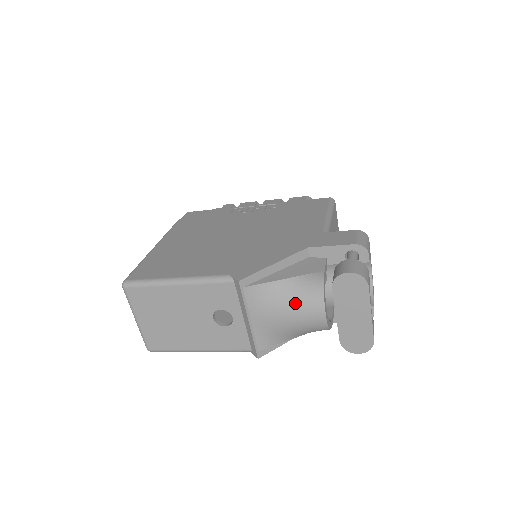
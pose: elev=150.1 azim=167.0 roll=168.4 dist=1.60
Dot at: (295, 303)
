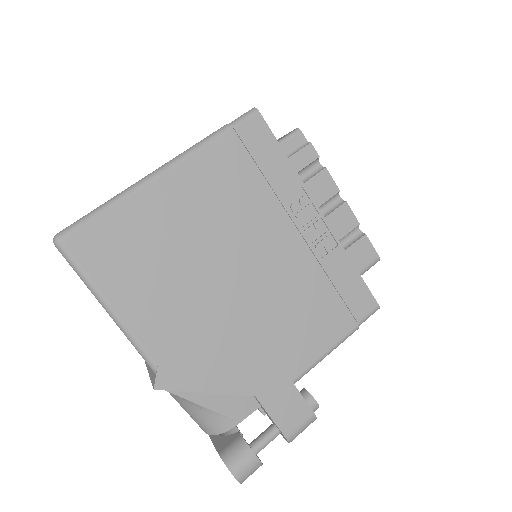
Dot at: (191, 414)
